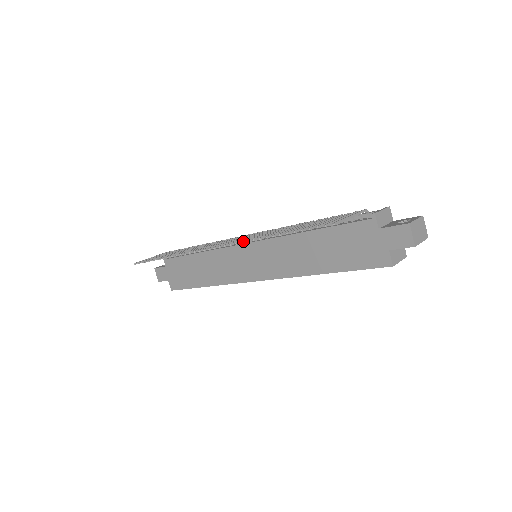
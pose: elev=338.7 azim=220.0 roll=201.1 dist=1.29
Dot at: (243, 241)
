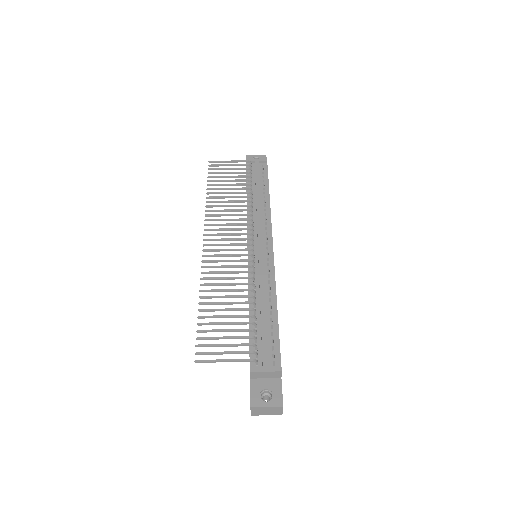
Dot at: (203, 273)
